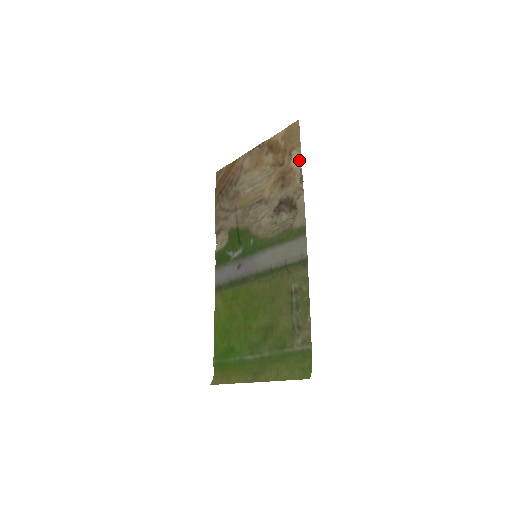
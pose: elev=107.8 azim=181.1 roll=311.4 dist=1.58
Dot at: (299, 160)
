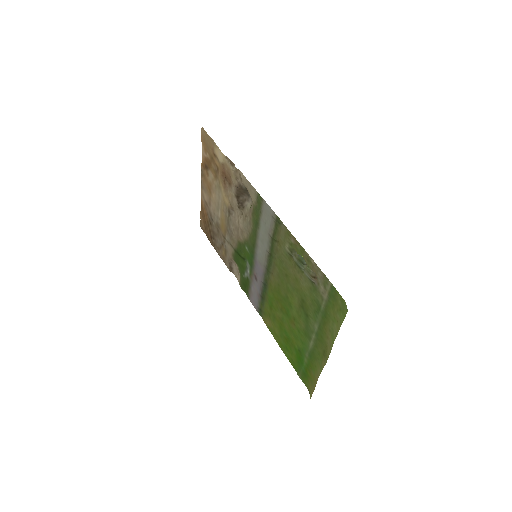
Dot at: (220, 152)
